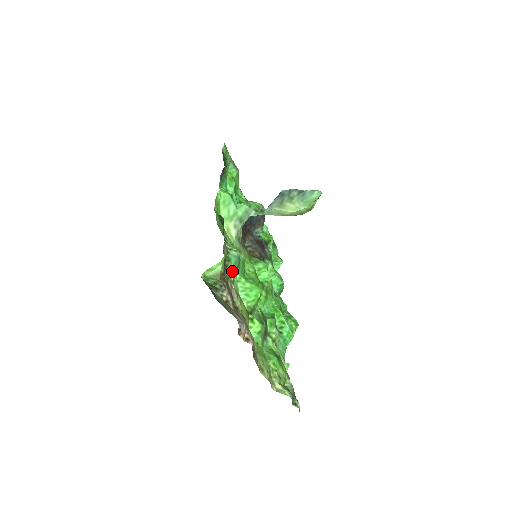
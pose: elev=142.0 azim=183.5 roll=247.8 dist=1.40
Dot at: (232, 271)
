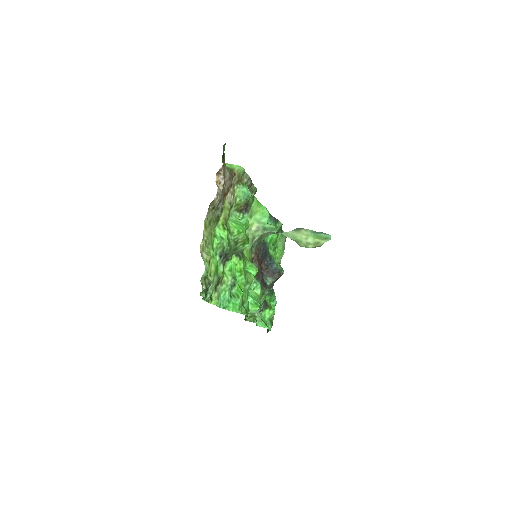
Dot at: (239, 193)
